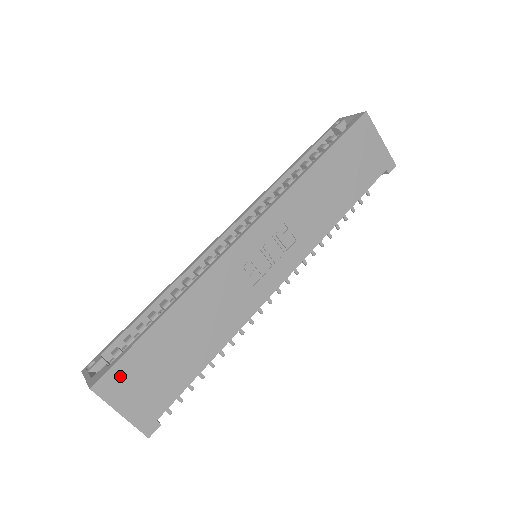
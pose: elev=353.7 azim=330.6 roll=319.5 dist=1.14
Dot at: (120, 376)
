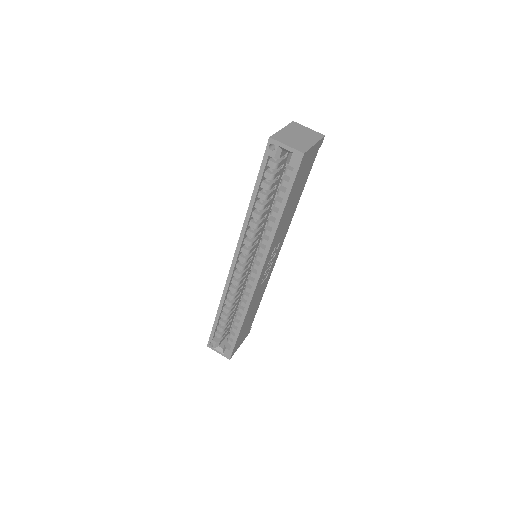
Dot at: (236, 347)
